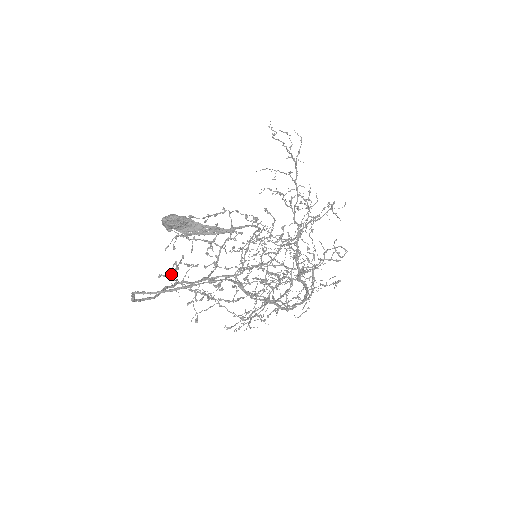
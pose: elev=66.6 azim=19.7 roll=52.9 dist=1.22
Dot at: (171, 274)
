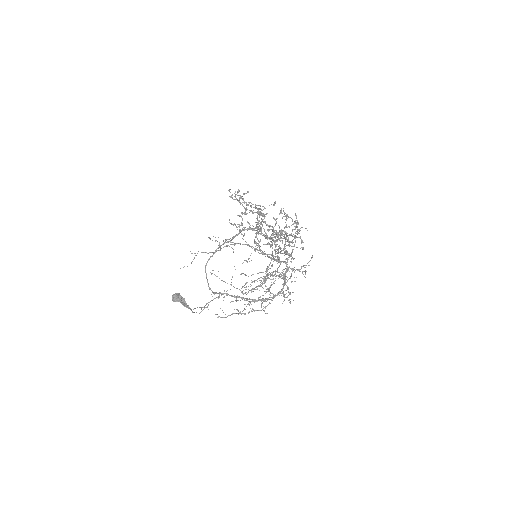
Dot at: occluded
